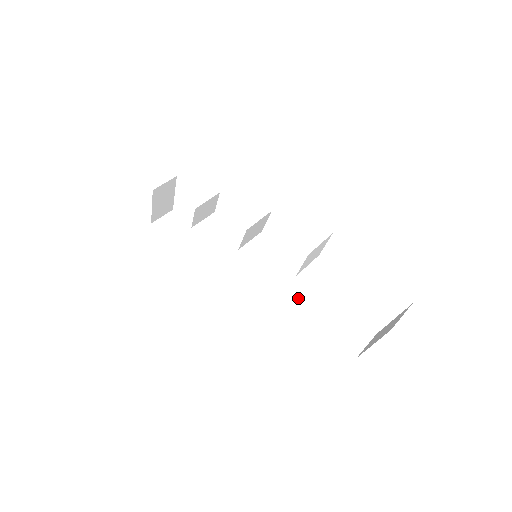
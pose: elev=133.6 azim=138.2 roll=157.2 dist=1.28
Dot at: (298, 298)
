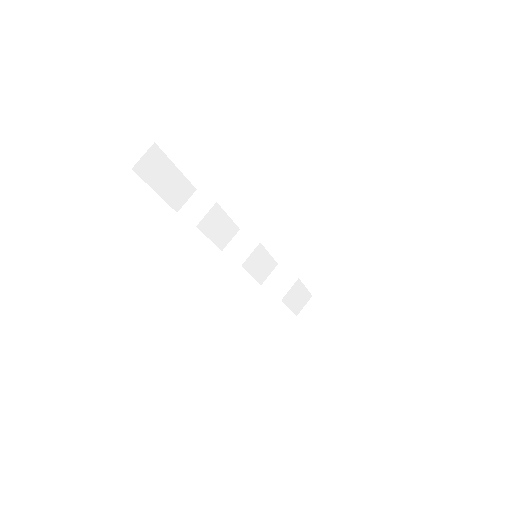
Dot at: (270, 266)
